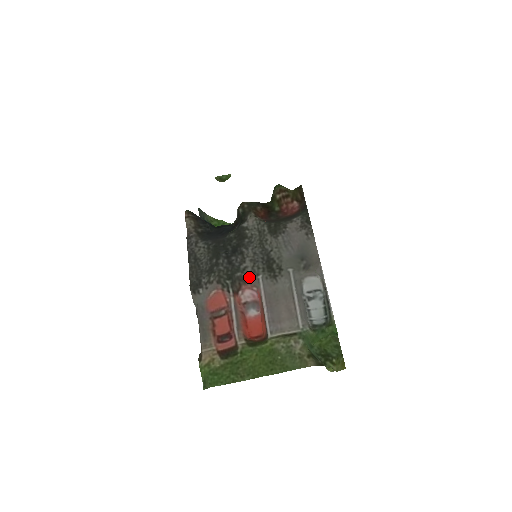
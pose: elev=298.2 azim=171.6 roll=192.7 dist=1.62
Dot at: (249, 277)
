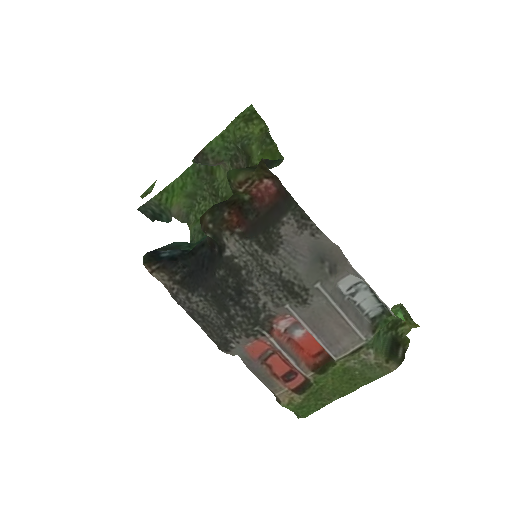
Dot at: (275, 311)
